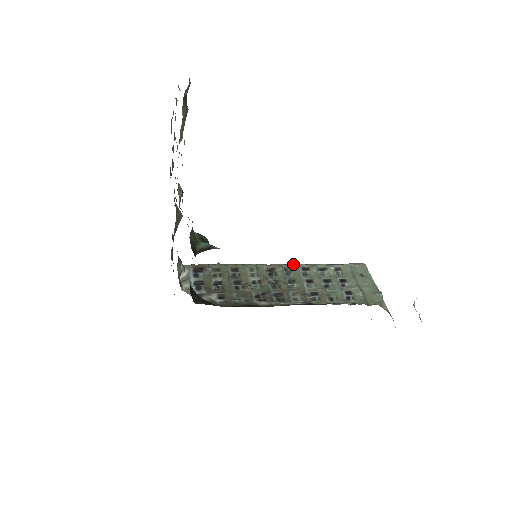
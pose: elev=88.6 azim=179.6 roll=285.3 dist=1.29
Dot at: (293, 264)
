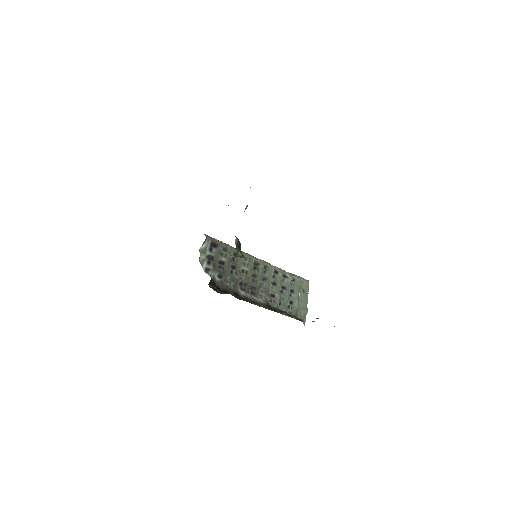
Dot at: (271, 265)
